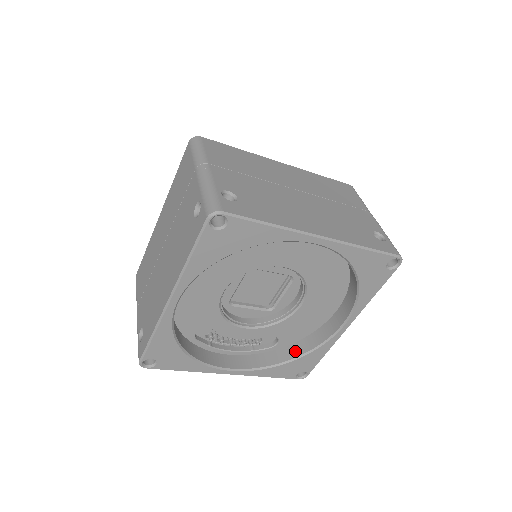
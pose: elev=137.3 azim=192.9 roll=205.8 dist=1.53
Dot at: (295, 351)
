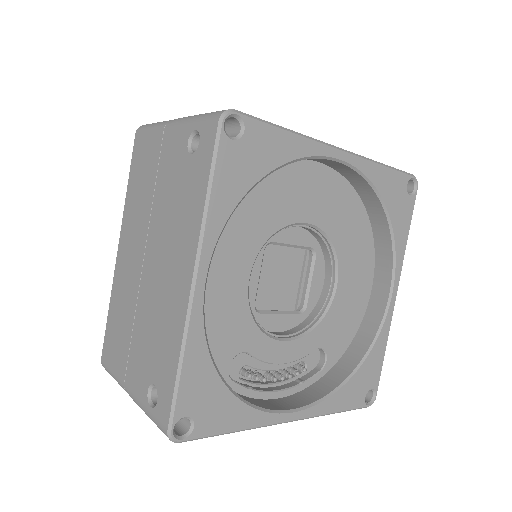
Dot at: (351, 360)
